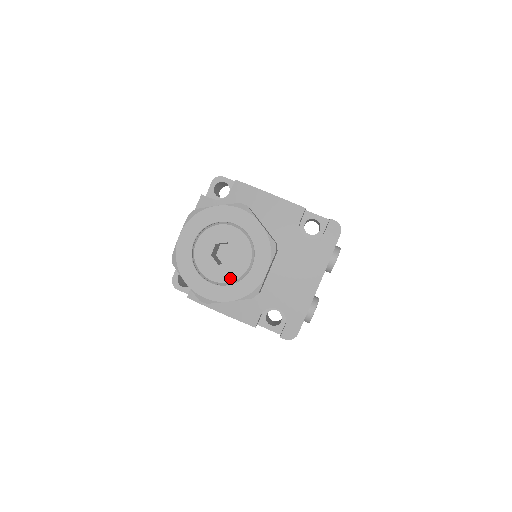
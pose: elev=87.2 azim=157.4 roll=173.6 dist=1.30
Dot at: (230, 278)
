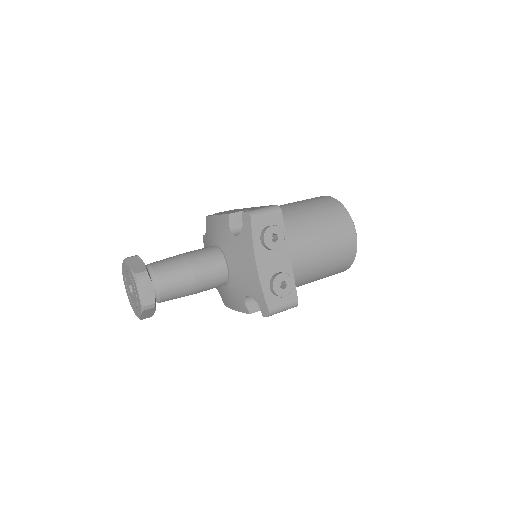
Dot at: (136, 302)
